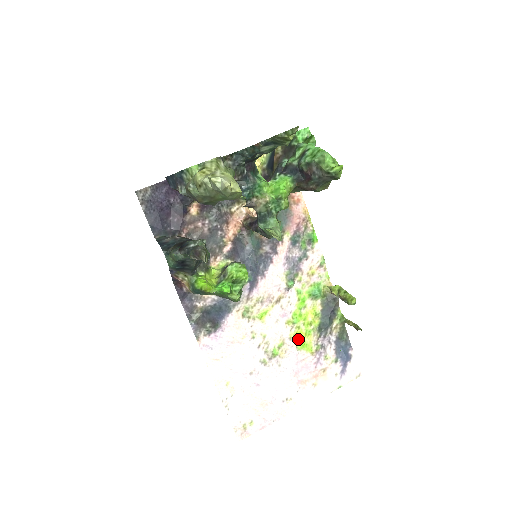
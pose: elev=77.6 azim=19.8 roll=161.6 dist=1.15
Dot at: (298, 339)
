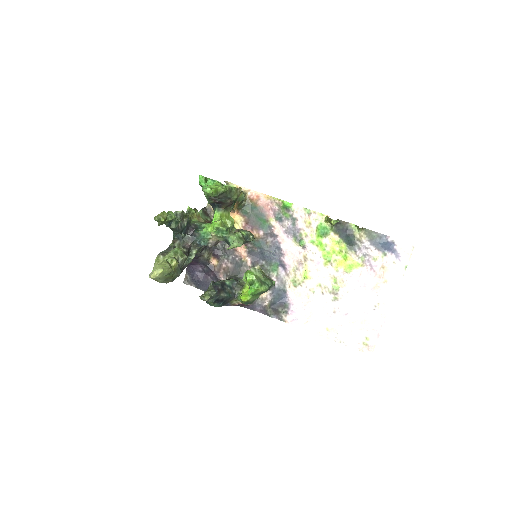
Dot at: (343, 267)
